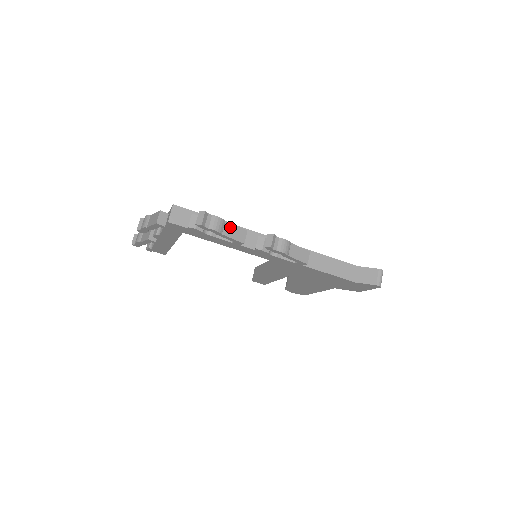
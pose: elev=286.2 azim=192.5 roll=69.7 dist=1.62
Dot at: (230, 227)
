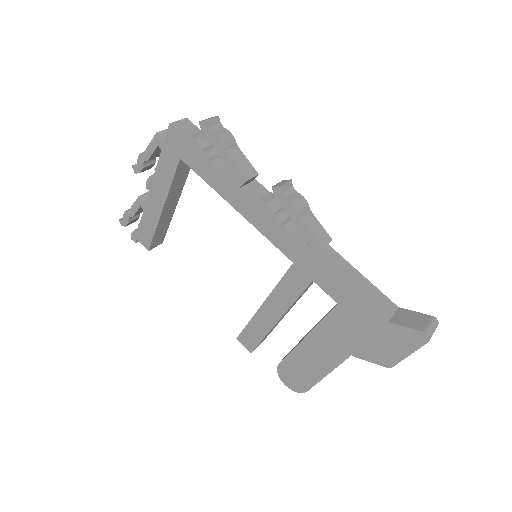
Dot at: (239, 154)
